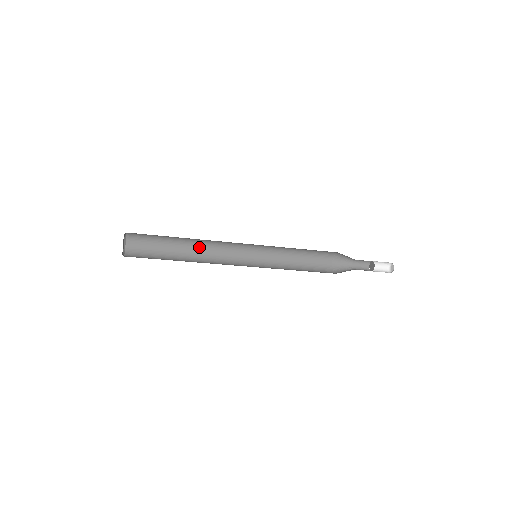
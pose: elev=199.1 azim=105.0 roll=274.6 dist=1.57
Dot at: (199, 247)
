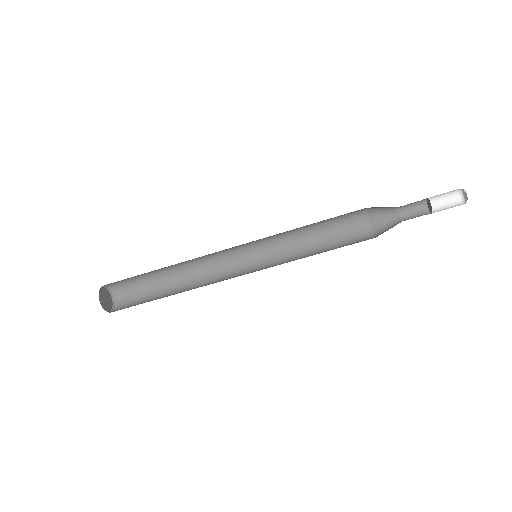
Dot at: (193, 282)
